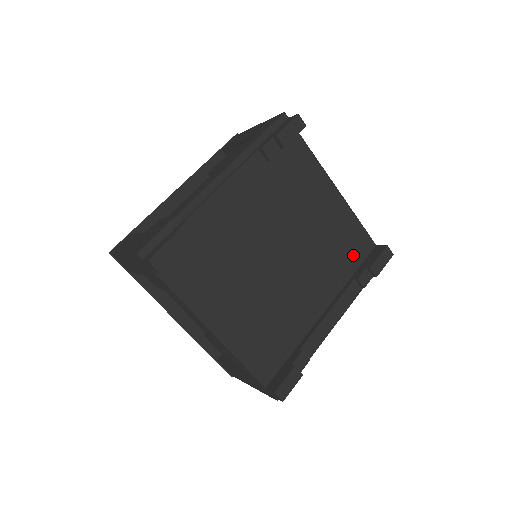
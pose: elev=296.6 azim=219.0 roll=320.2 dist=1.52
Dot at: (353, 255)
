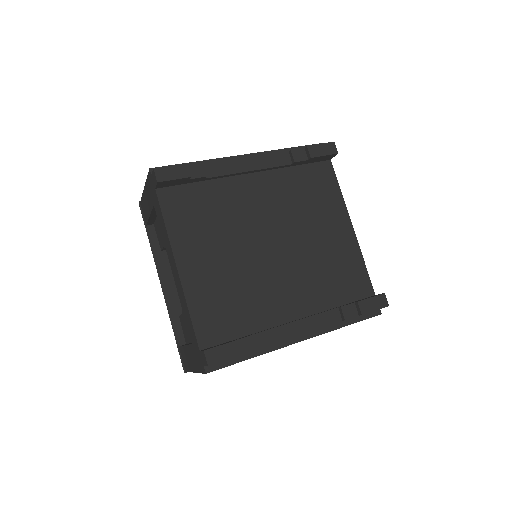
Dot at: (346, 288)
